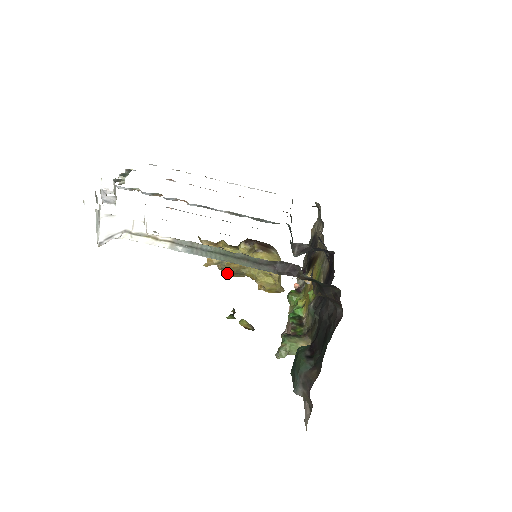
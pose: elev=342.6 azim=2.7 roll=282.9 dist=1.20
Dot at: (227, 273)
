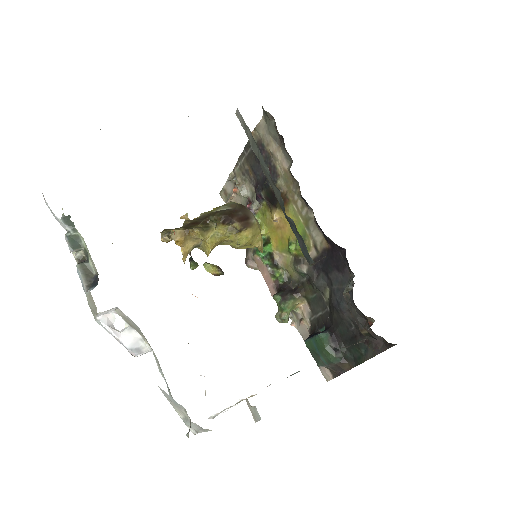
Dot at: occluded
